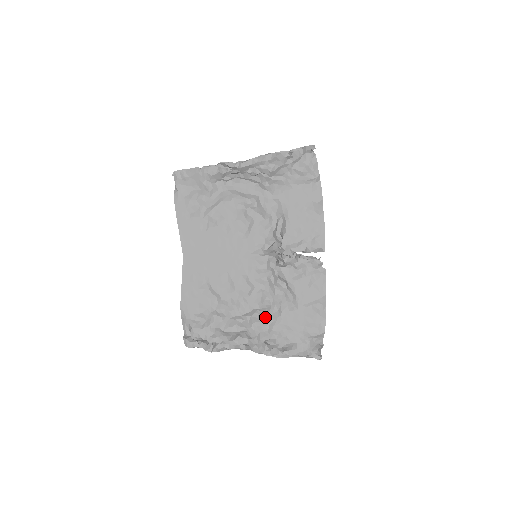
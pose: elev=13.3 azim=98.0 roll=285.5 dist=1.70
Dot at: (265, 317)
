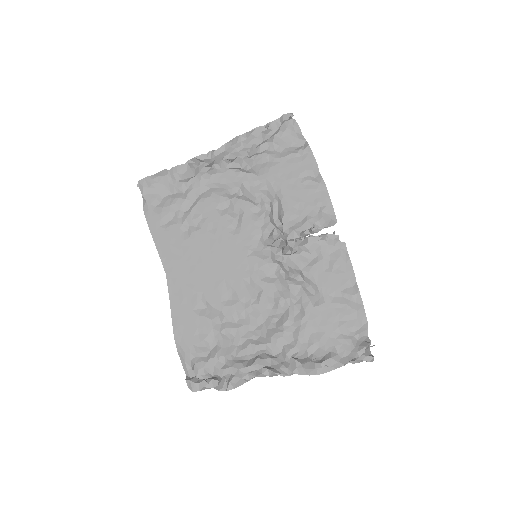
Dot at: (285, 324)
